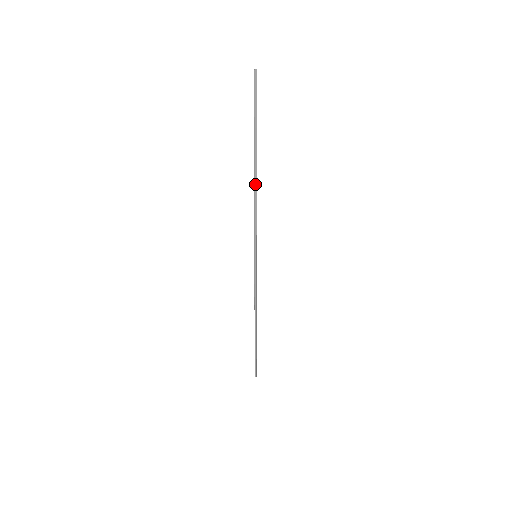
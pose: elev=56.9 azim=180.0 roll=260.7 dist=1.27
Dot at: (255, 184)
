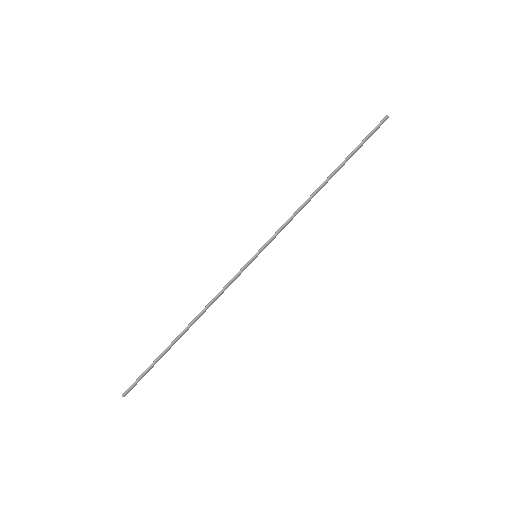
Dot at: (315, 192)
